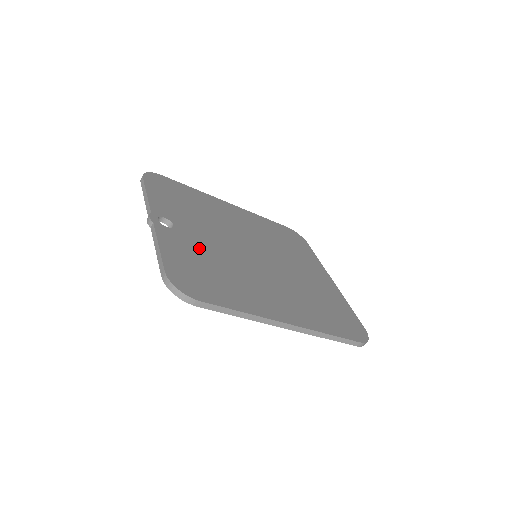
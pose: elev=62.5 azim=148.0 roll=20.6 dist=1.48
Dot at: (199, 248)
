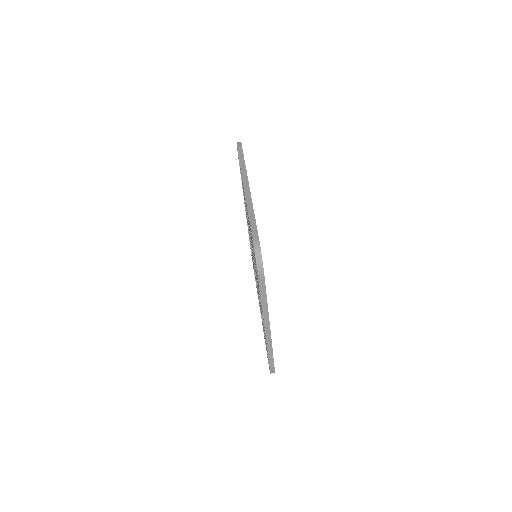
Dot at: occluded
